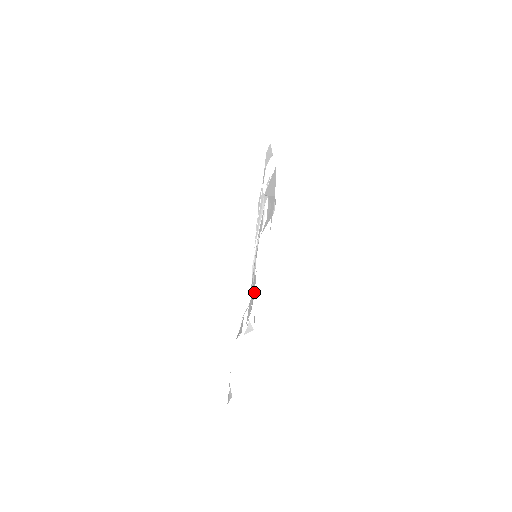
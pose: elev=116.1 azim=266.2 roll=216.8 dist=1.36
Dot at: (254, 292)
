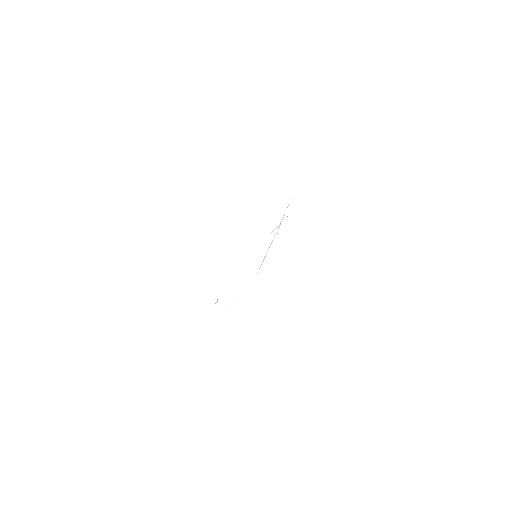
Dot at: occluded
